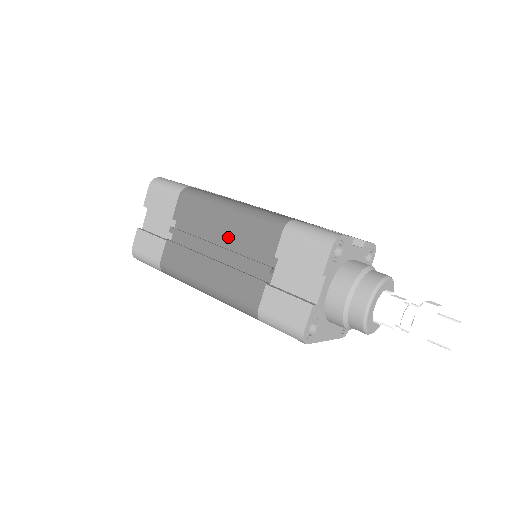
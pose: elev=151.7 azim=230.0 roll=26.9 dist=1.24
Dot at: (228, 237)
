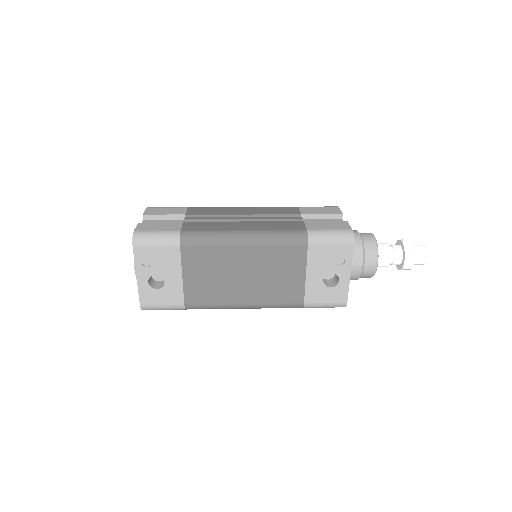
Dot at: (253, 213)
